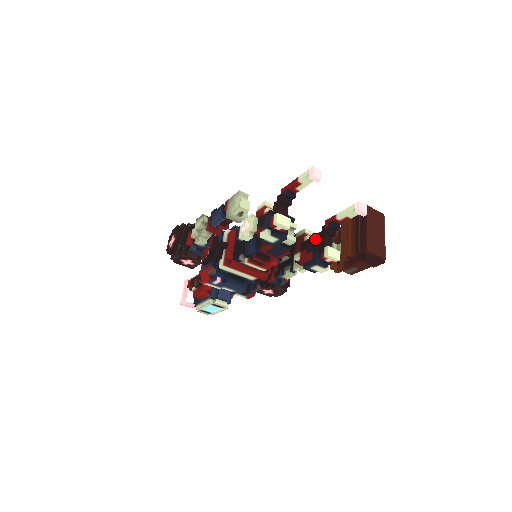
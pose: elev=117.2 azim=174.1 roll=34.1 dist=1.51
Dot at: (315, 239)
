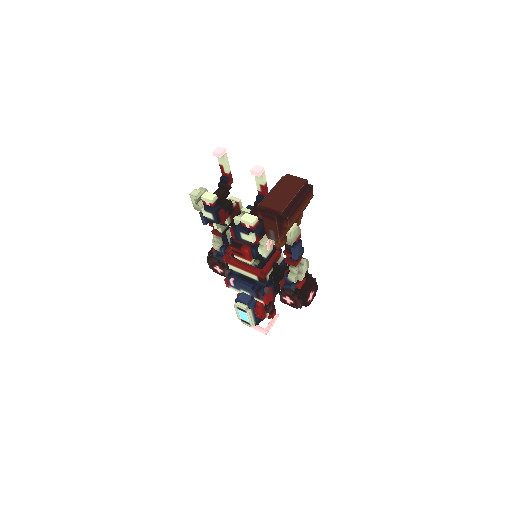
Dot at: occluded
